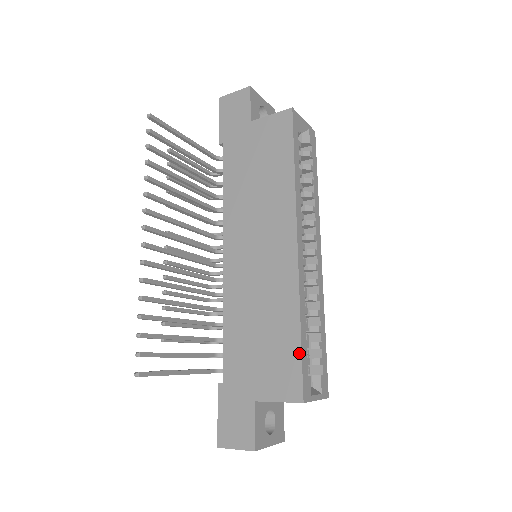
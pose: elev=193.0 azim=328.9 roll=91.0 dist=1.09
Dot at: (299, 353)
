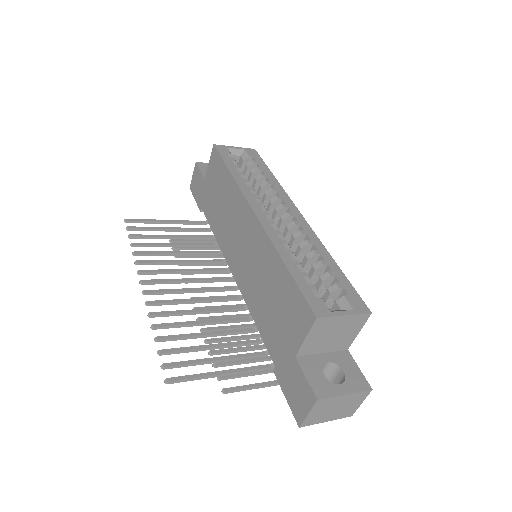
Dot at: (294, 283)
